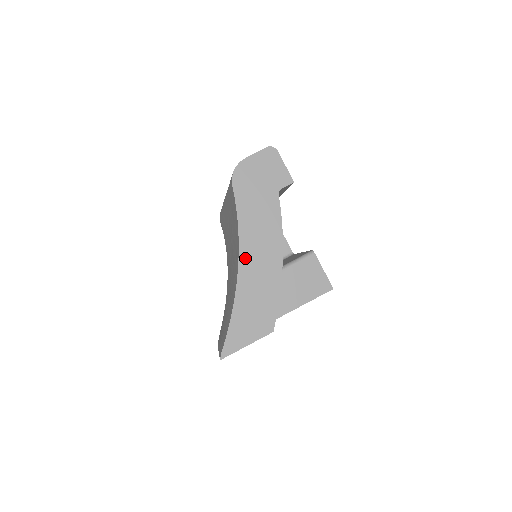
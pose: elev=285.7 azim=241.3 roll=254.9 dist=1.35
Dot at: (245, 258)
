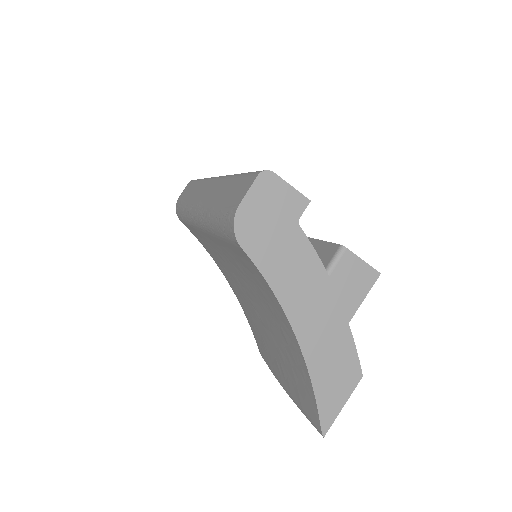
Dot at: (298, 321)
